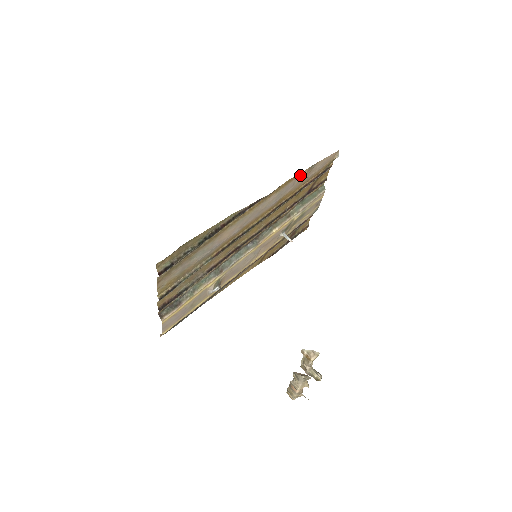
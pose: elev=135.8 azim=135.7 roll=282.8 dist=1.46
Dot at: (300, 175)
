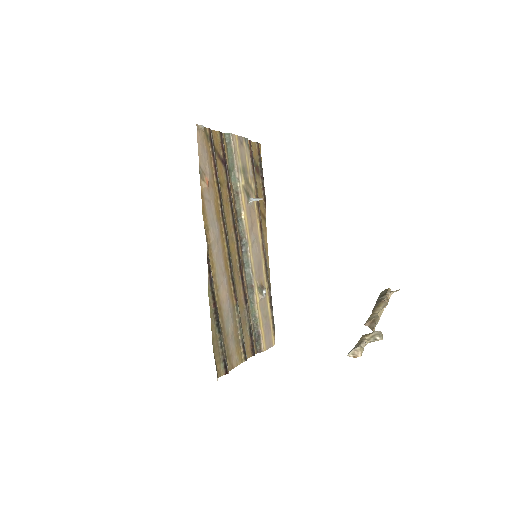
Dot at: (203, 193)
